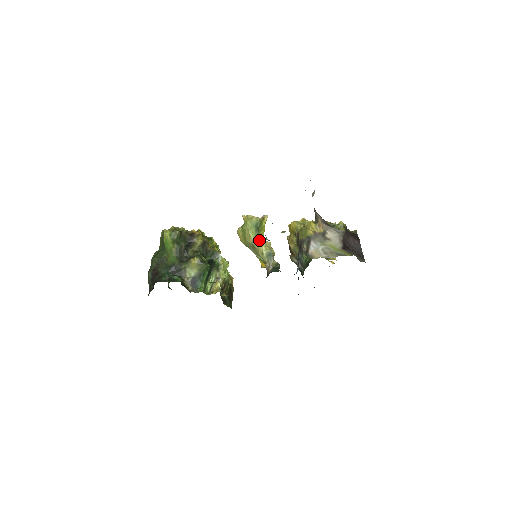
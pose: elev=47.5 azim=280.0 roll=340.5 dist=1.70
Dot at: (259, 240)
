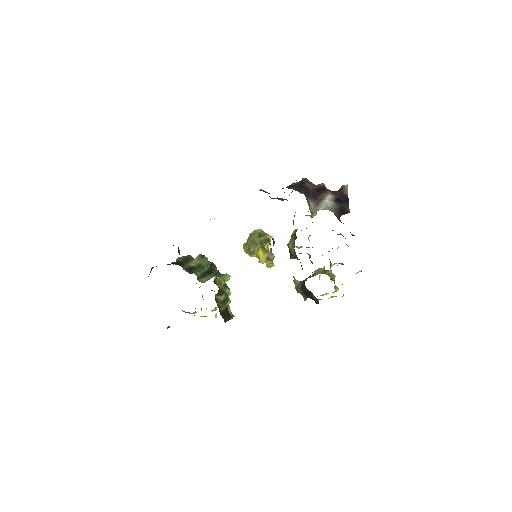
Dot at: occluded
